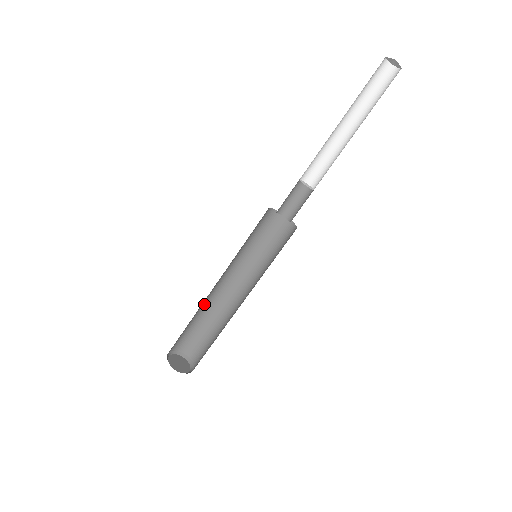
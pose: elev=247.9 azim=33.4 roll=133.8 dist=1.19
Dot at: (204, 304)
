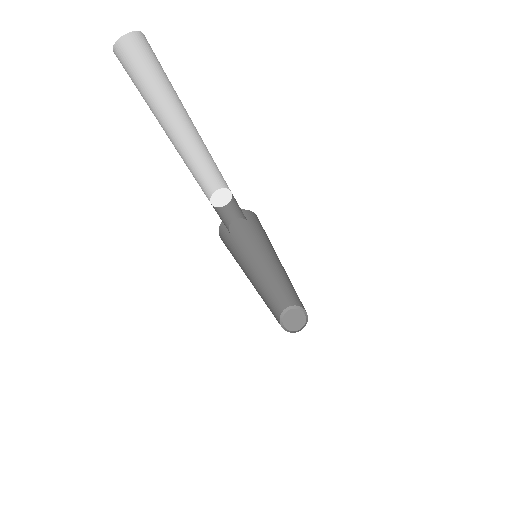
Dot at: (264, 288)
